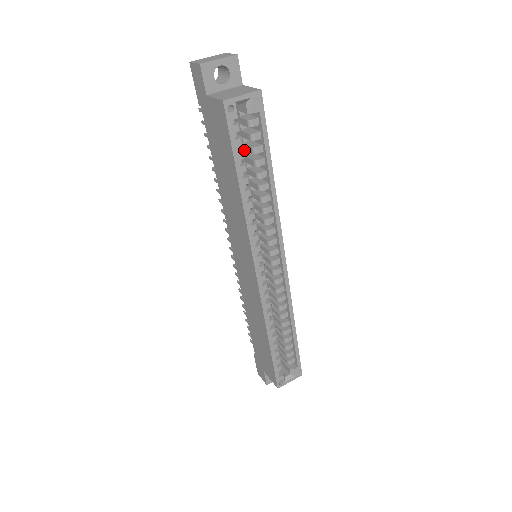
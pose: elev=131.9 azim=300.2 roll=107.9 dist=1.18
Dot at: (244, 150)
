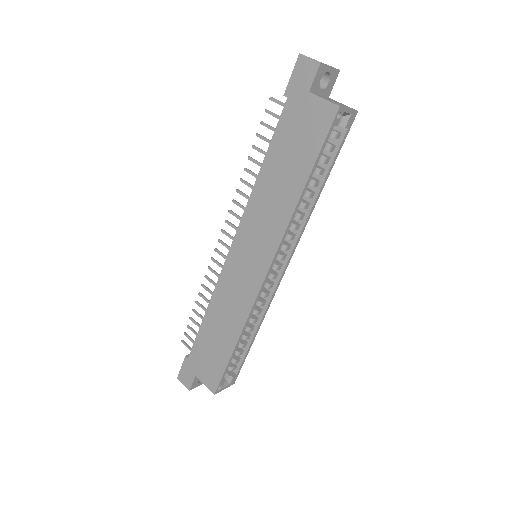
Dot at: occluded
